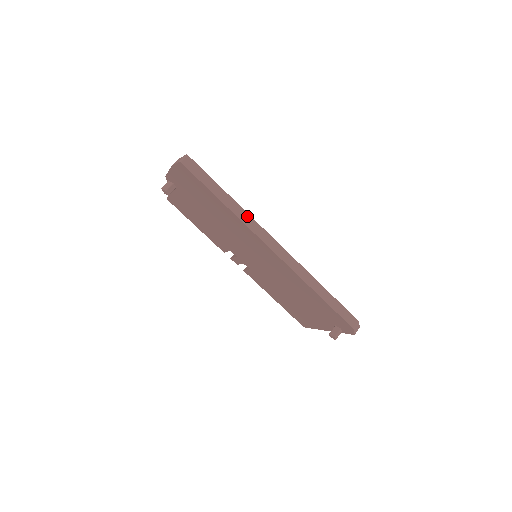
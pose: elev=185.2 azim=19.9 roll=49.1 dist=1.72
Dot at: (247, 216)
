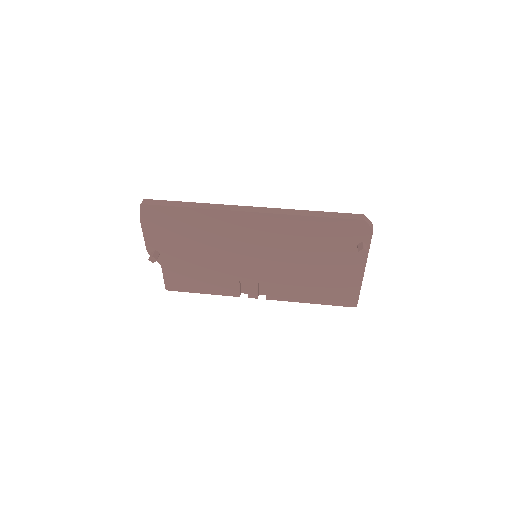
Dot at: (214, 205)
